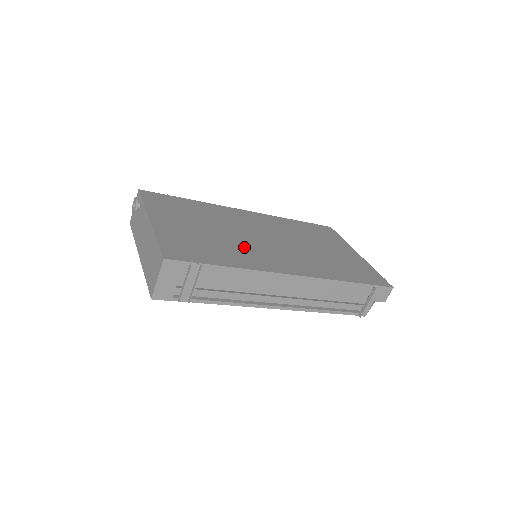
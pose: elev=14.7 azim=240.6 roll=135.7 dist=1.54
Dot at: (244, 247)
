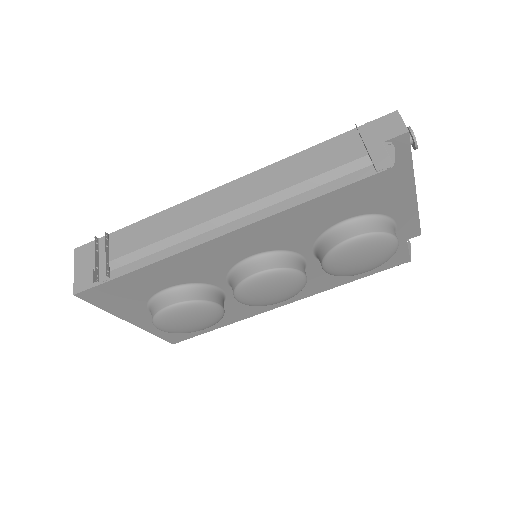
Dot at: occluded
